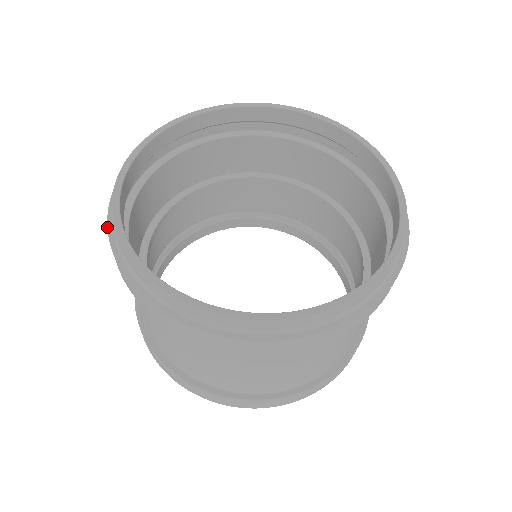
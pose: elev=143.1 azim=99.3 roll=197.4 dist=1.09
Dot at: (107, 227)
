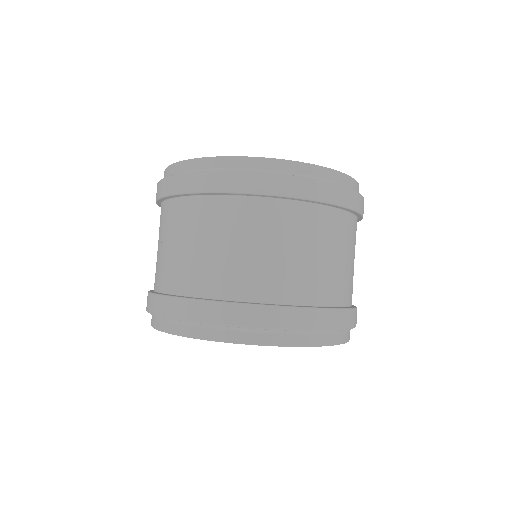
Dot at: occluded
